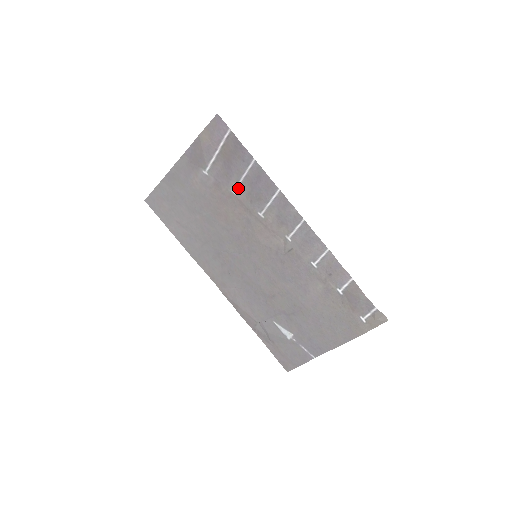
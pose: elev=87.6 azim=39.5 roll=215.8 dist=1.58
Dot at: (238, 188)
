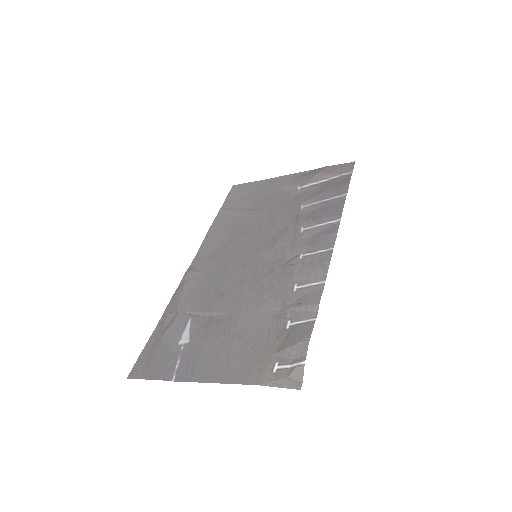
Dot at: (309, 206)
